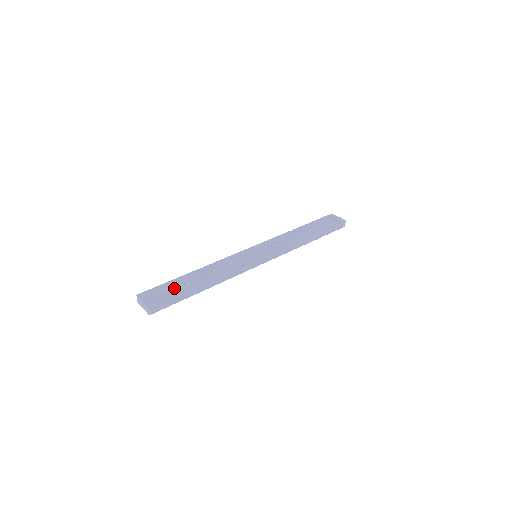
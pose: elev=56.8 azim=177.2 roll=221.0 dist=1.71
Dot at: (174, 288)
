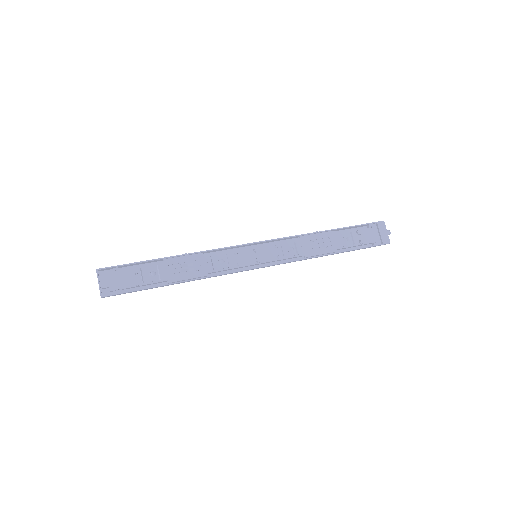
Dot at: (141, 274)
